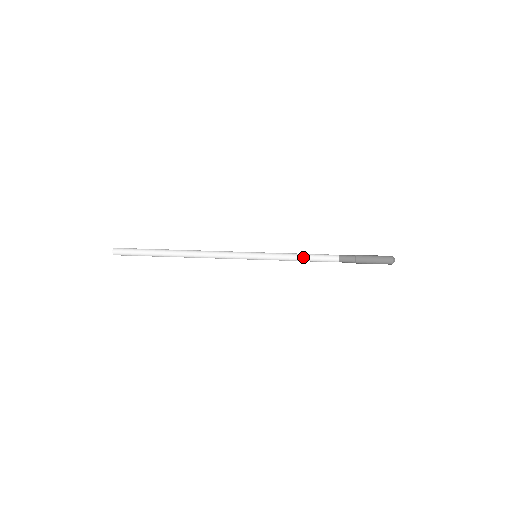
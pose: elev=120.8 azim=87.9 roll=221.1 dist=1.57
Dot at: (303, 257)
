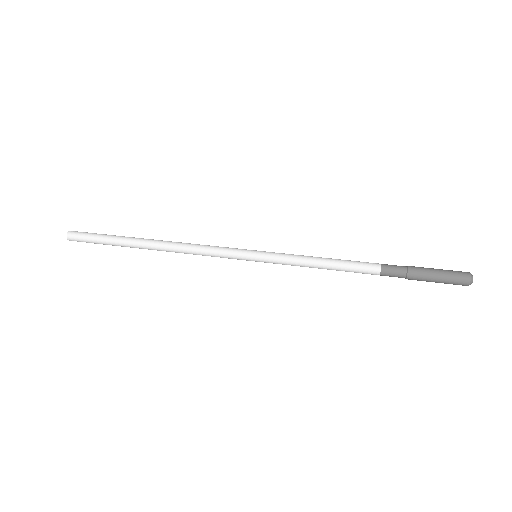
Dot at: (324, 264)
